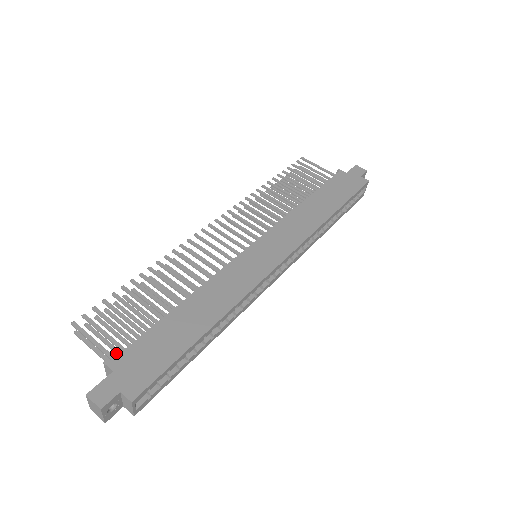
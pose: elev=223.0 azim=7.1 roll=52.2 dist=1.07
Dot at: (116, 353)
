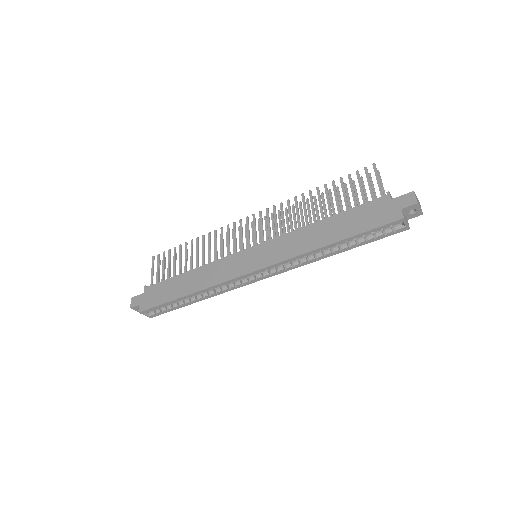
Dot at: occluded
